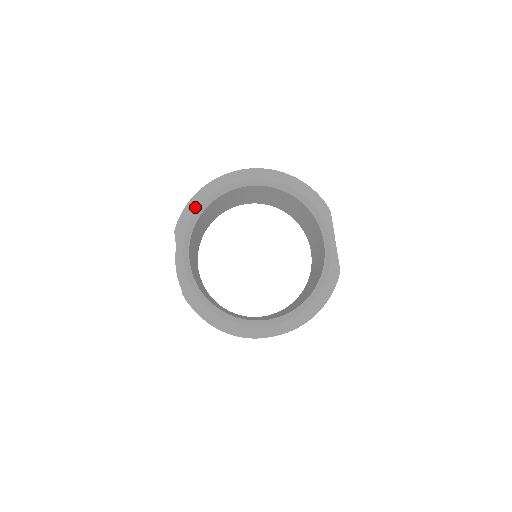
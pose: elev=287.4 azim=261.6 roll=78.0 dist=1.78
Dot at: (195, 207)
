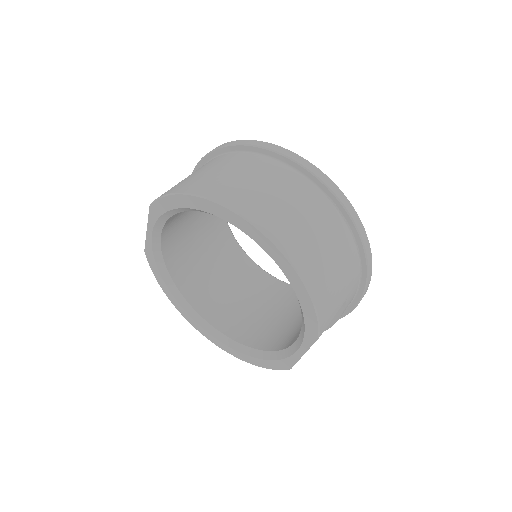
Dot at: (177, 204)
